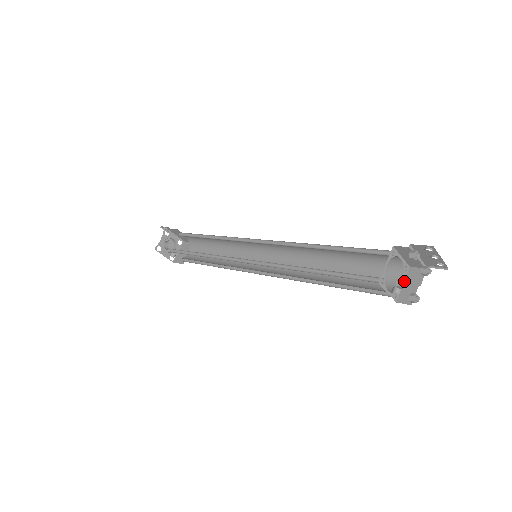
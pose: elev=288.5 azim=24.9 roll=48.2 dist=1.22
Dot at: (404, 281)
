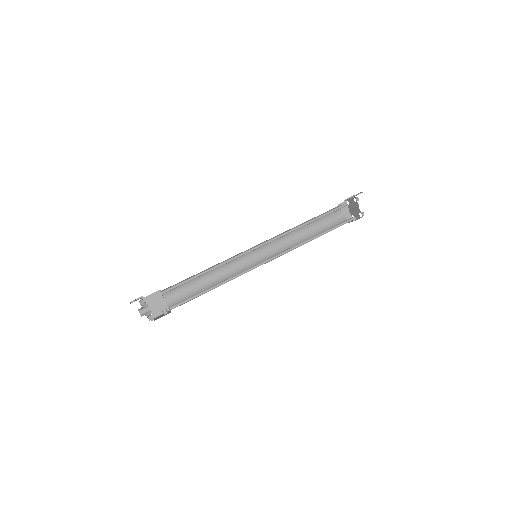
Dot at: (363, 213)
